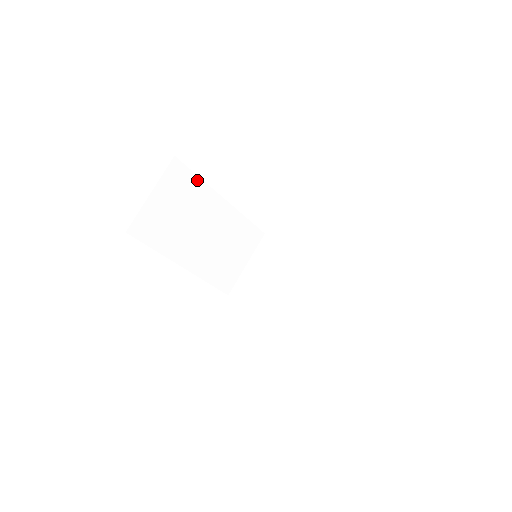
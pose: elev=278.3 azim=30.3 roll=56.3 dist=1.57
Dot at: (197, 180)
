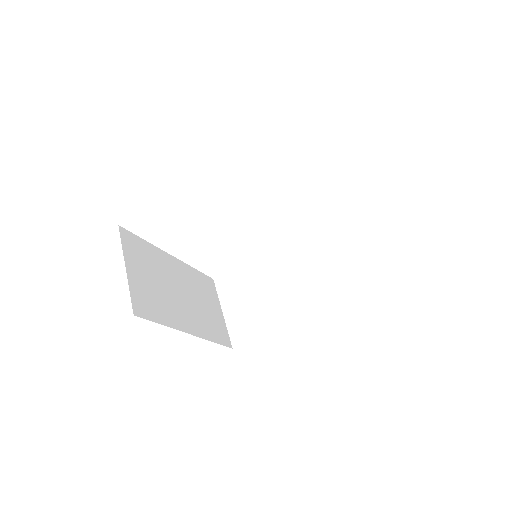
Dot at: (146, 244)
